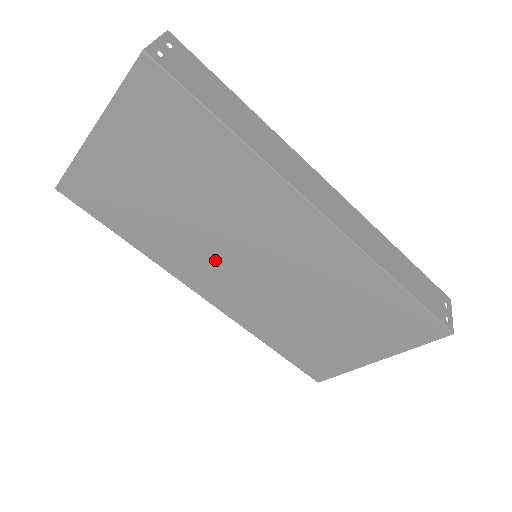
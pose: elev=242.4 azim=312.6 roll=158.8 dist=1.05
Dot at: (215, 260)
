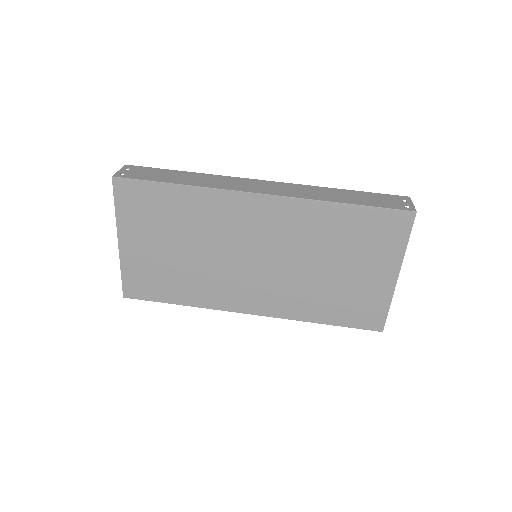
Dot at: (235, 277)
